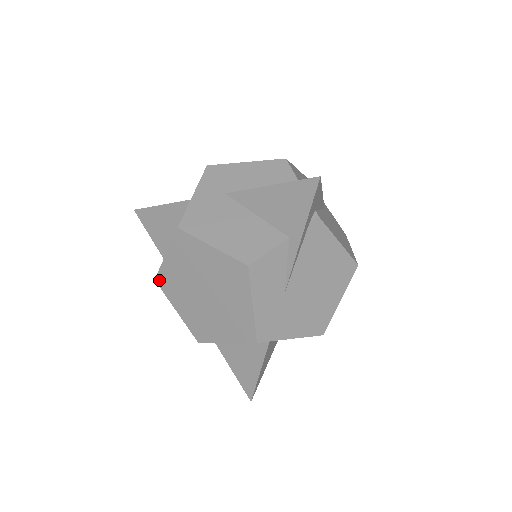
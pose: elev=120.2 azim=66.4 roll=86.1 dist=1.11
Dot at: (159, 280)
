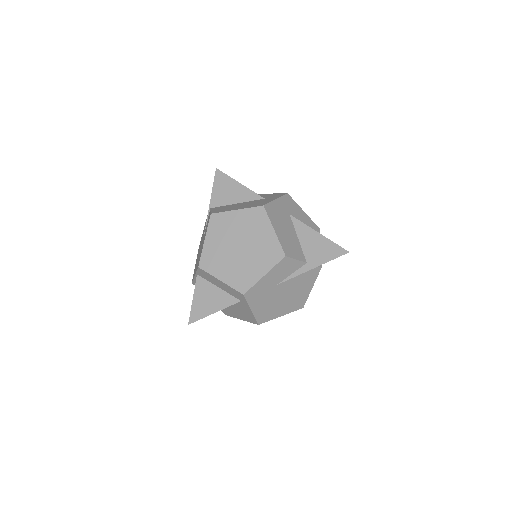
Dot at: (214, 216)
